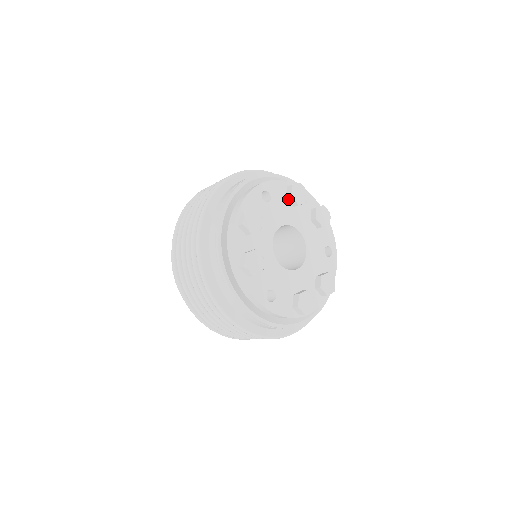
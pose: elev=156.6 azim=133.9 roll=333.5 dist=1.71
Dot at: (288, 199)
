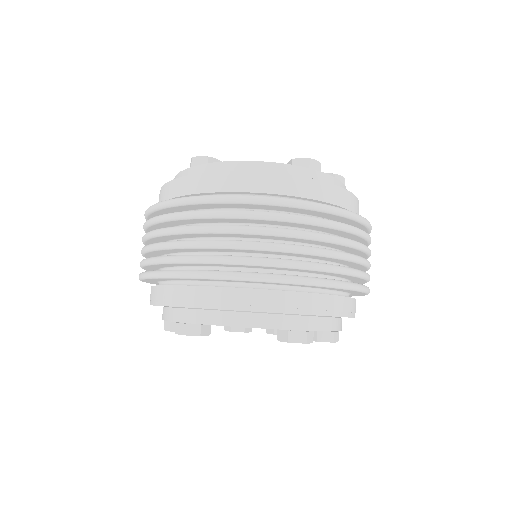
Dot at: occluded
